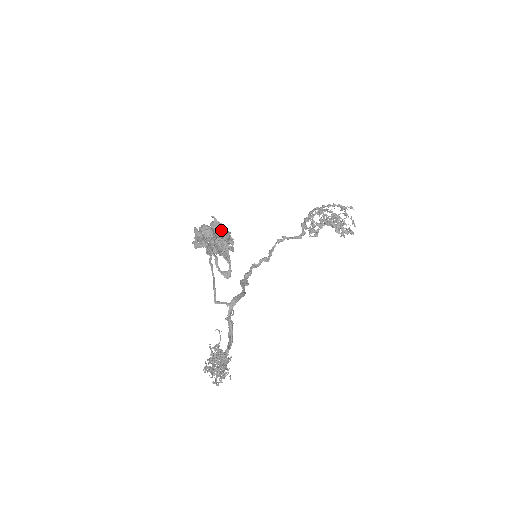
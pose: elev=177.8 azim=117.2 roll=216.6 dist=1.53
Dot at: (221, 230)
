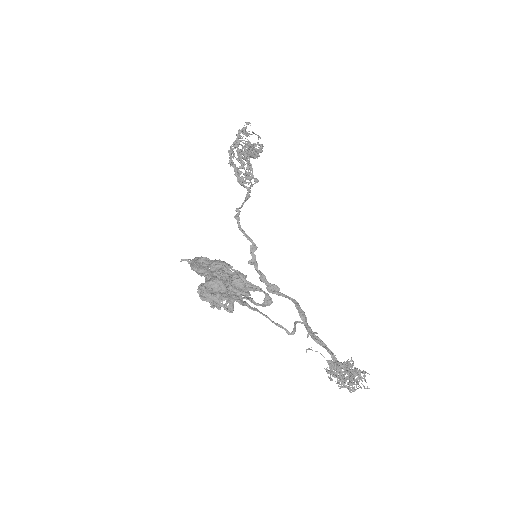
Dot at: (213, 267)
